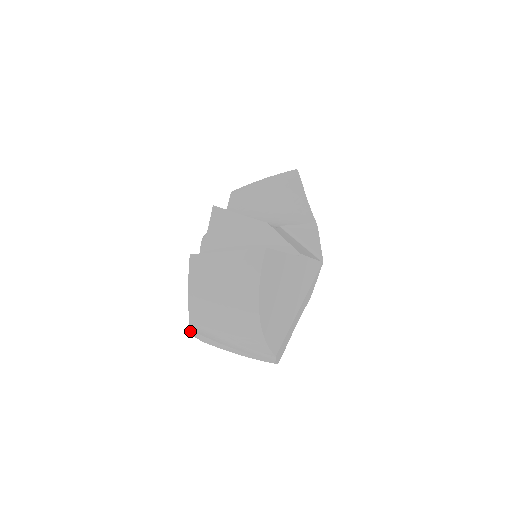
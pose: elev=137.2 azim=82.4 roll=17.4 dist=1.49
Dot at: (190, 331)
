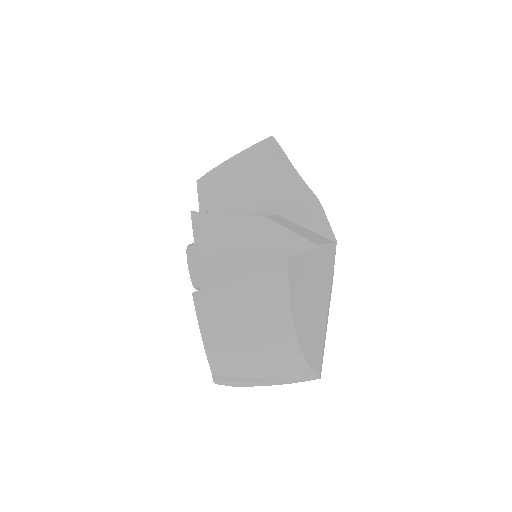
Dot at: (214, 381)
